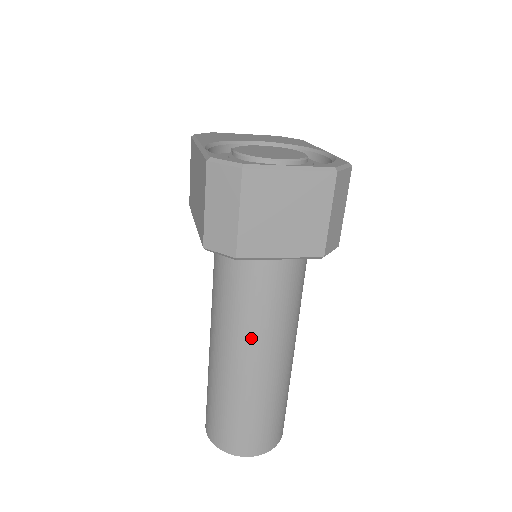
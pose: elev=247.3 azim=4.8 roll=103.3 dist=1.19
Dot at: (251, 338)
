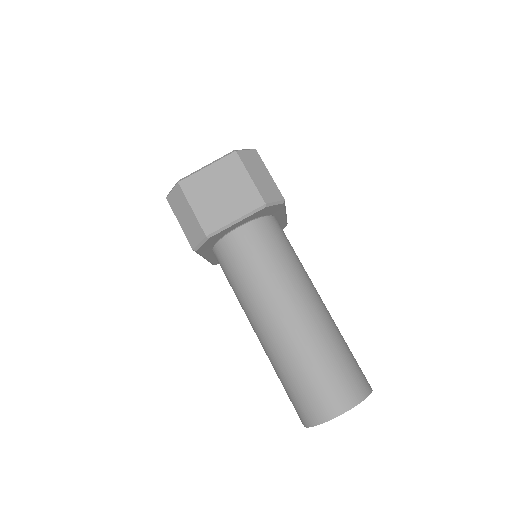
Dot at: (264, 298)
